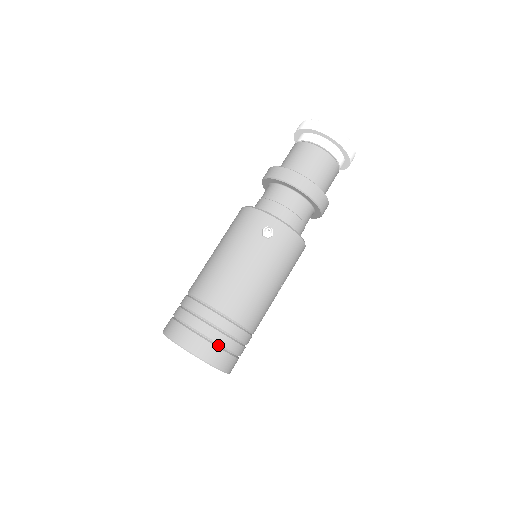
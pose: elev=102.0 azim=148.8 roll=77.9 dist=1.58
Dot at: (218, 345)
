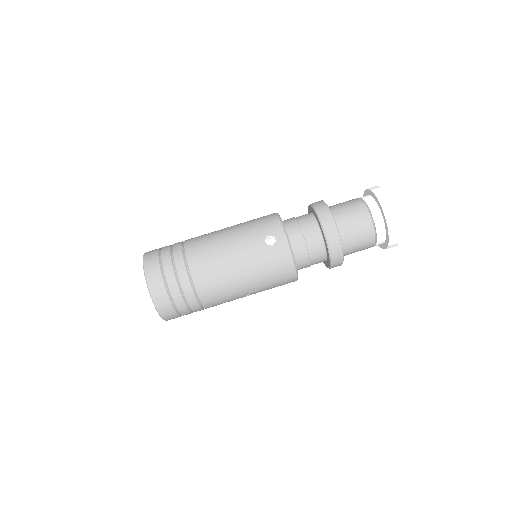
Dot at: (168, 289)
